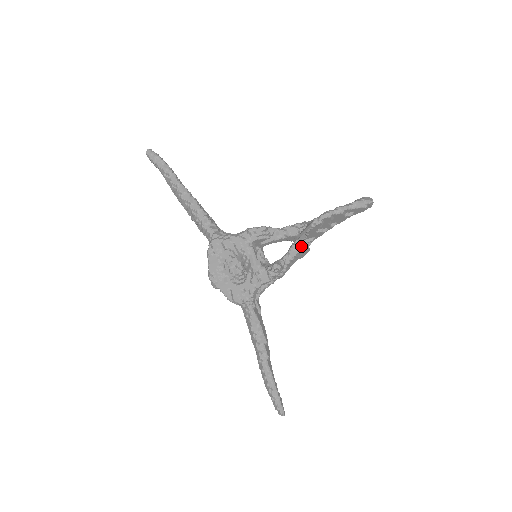
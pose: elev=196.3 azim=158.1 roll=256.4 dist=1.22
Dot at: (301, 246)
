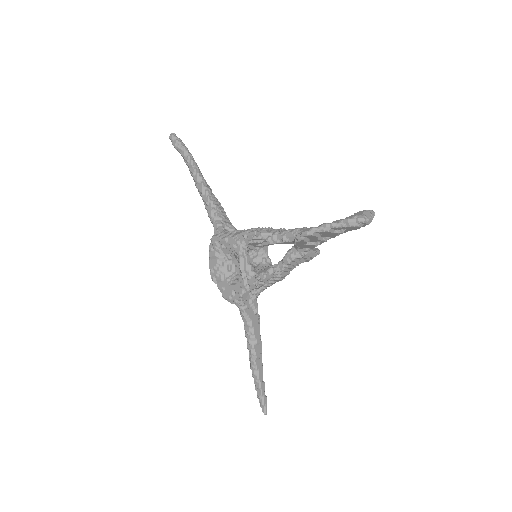
Dot at: (295, 255)
